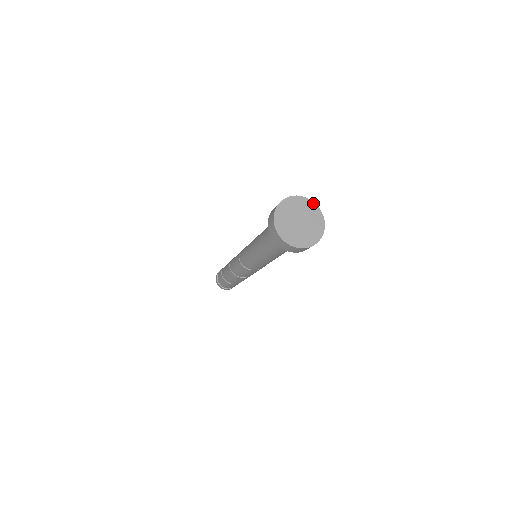
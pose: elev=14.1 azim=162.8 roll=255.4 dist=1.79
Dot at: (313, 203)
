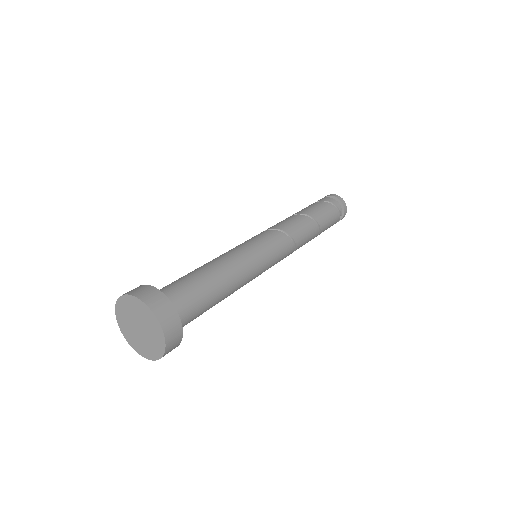
Dot at: (152, 313)
